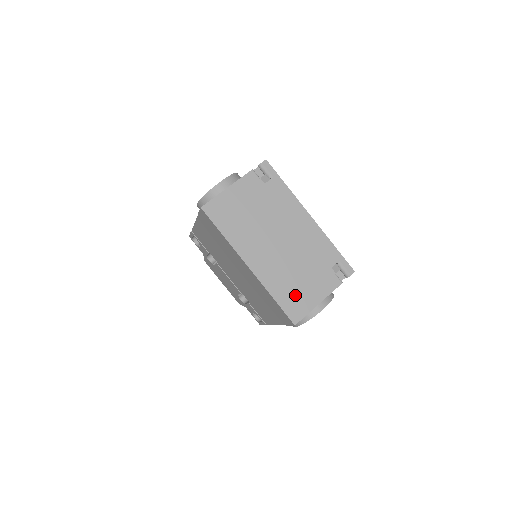
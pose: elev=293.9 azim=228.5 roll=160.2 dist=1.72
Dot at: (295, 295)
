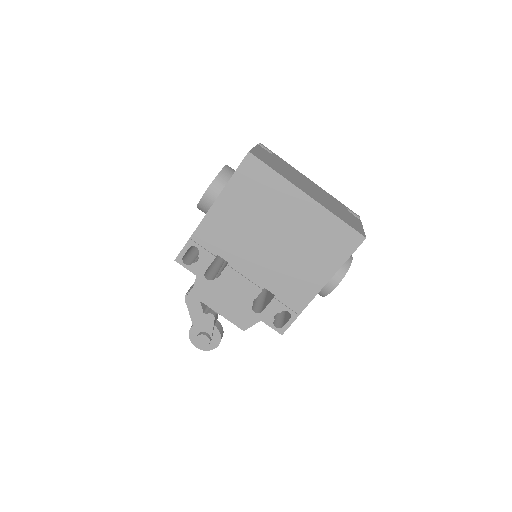
Dot at: (348, 220)
